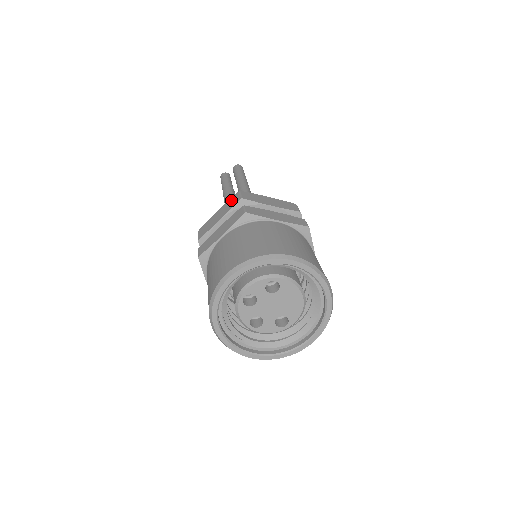
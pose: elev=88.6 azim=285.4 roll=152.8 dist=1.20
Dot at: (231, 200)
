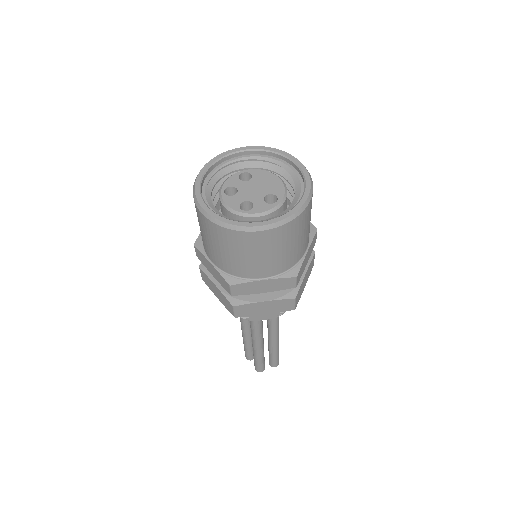
Dot at: occluded
